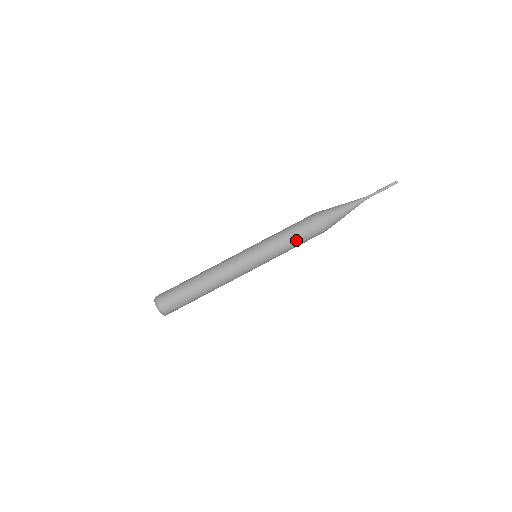
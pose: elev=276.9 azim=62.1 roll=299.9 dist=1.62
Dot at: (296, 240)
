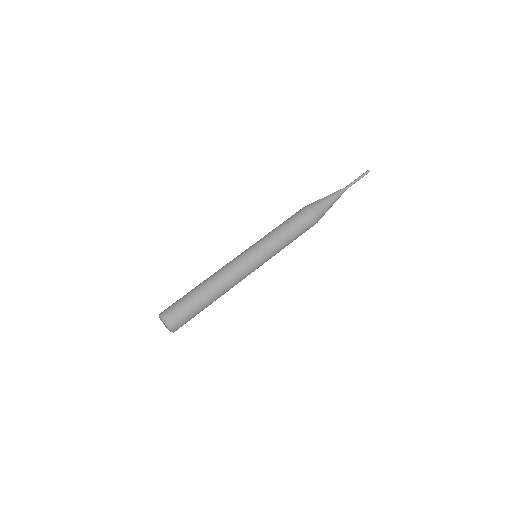
Dot at: (291, 230)
